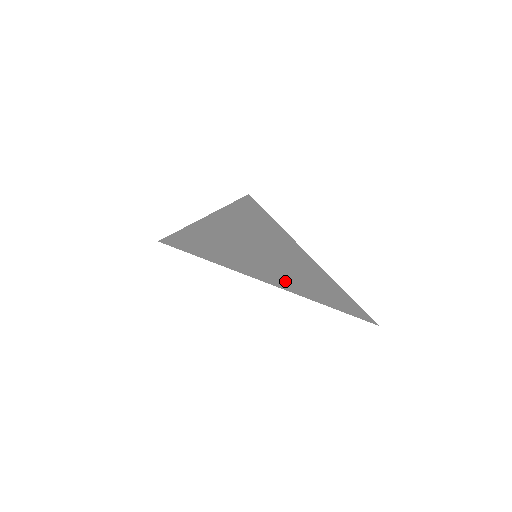
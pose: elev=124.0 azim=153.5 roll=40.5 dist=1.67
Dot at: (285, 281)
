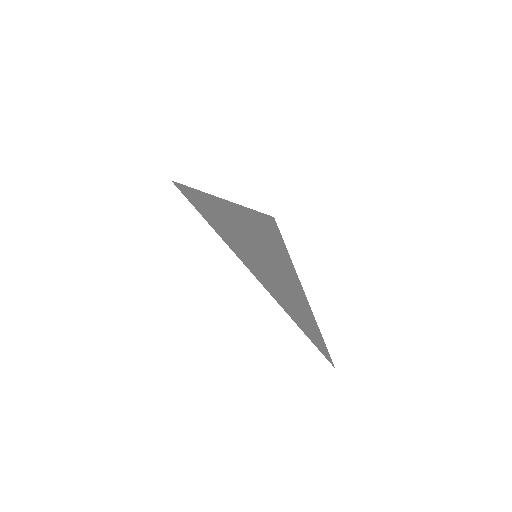
Dot at: (272, 288)
